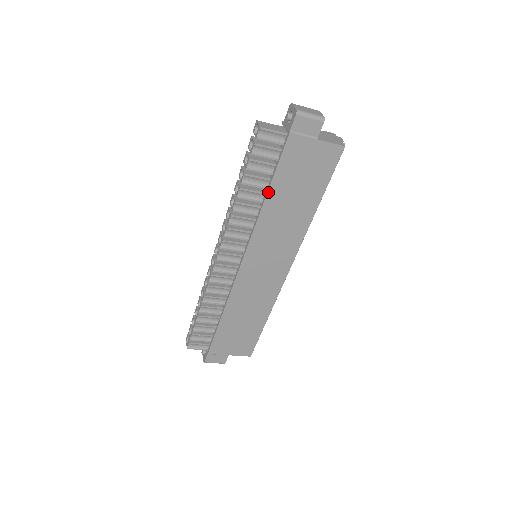
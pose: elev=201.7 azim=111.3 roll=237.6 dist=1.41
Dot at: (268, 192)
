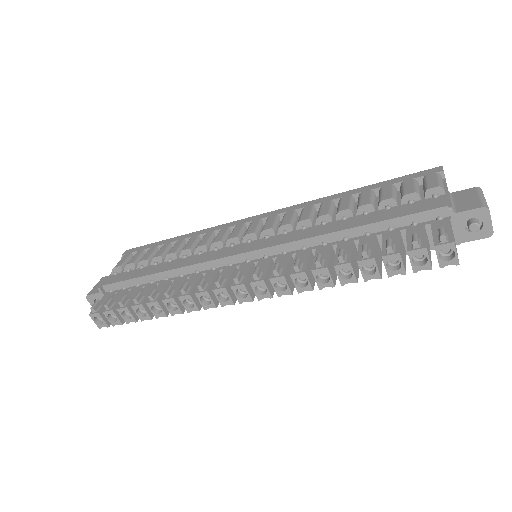
Dot at: occluded
